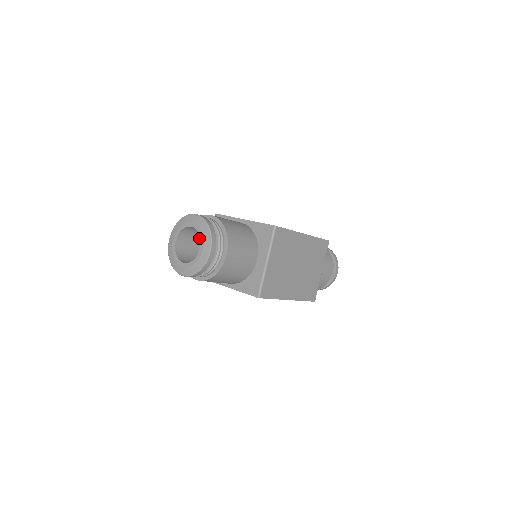
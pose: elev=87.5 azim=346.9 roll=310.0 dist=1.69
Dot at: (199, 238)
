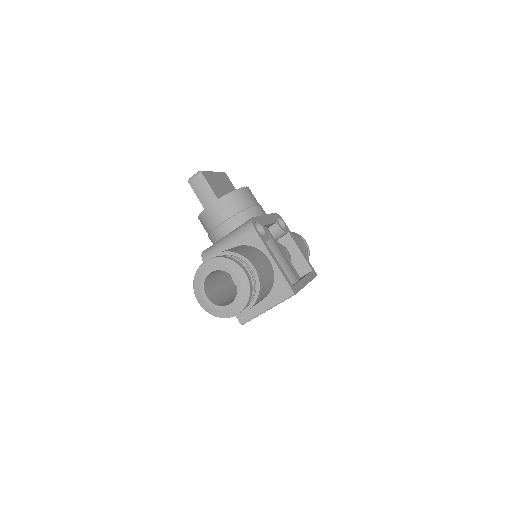
Dot at: occluded
